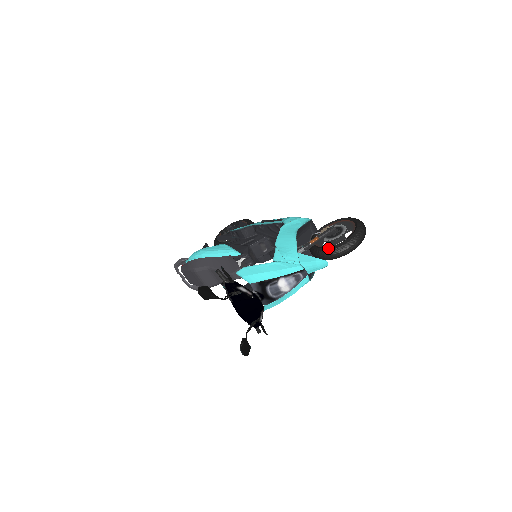
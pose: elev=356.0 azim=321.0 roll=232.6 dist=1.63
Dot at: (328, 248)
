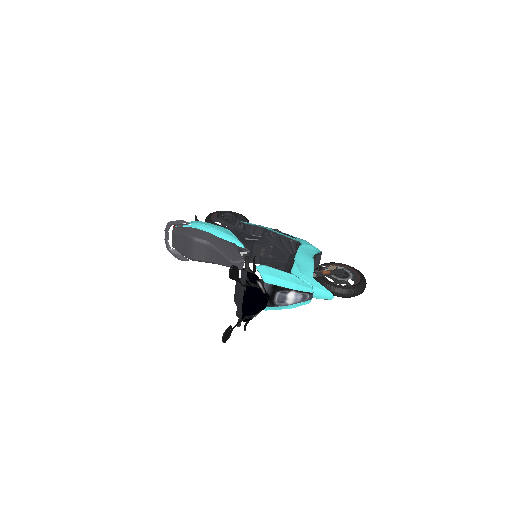
Dot at: (337, 285)
